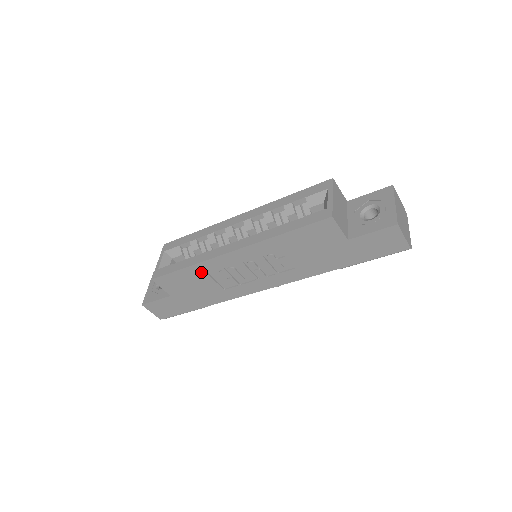
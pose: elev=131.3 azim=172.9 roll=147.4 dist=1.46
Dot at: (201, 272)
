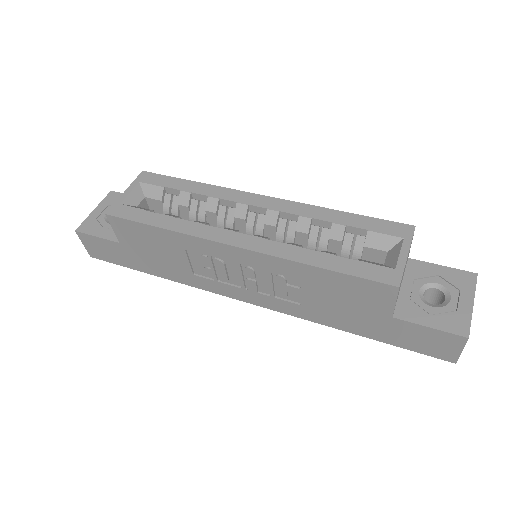
Dot at: (178, 243)
